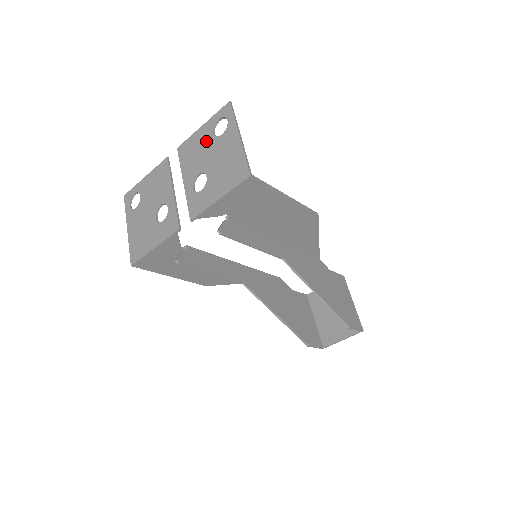
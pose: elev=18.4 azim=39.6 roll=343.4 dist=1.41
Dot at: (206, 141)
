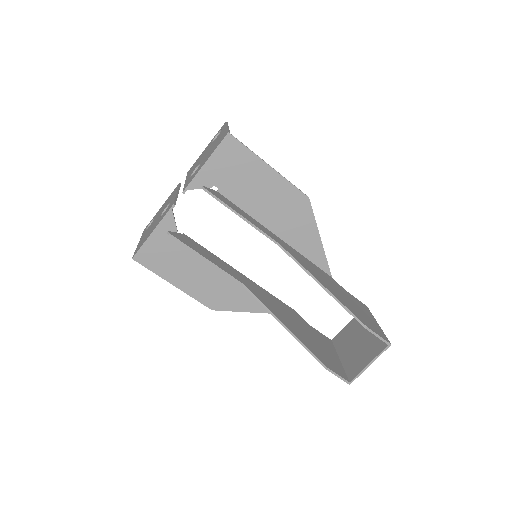
Dot at: (206, 150)
